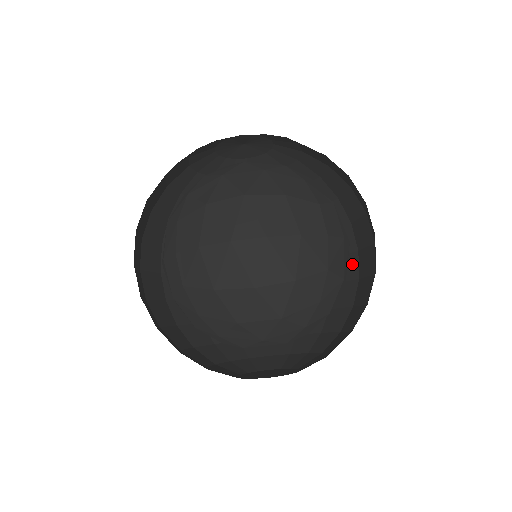
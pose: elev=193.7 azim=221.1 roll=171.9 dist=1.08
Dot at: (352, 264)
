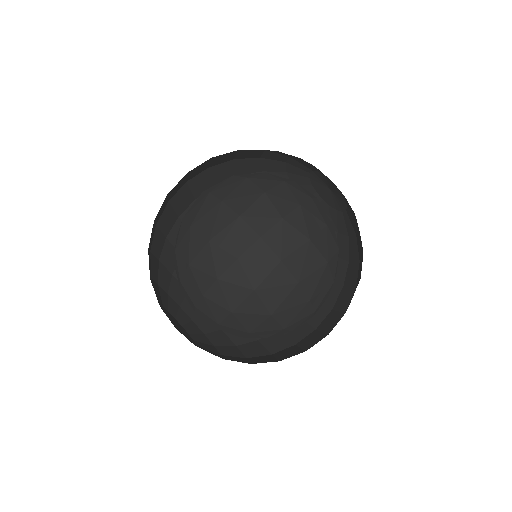
Dot at: occluded
